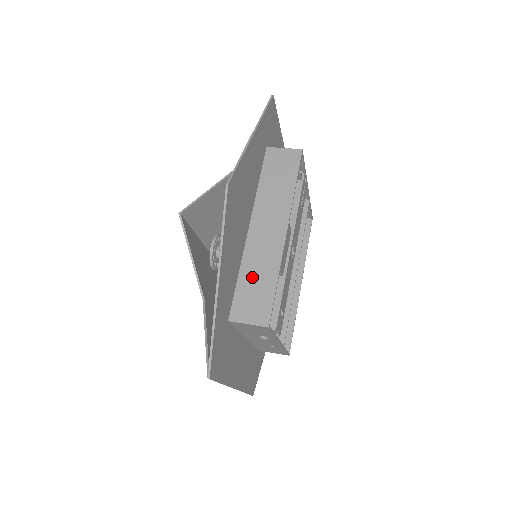
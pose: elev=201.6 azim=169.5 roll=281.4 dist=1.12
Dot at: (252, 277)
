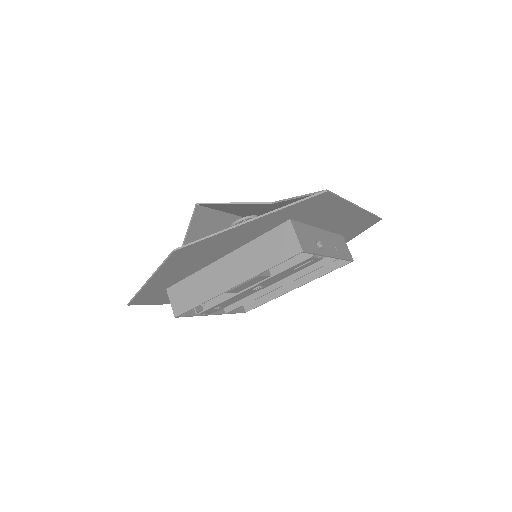
Dot at: (195, 285)
